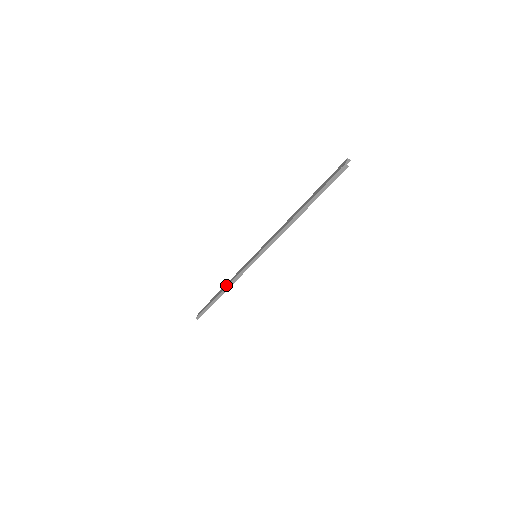
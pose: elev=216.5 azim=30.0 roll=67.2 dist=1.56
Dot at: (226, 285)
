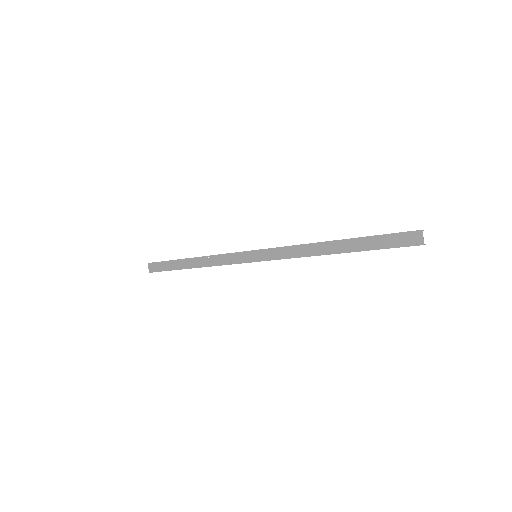
Dot at: (203, 263)
